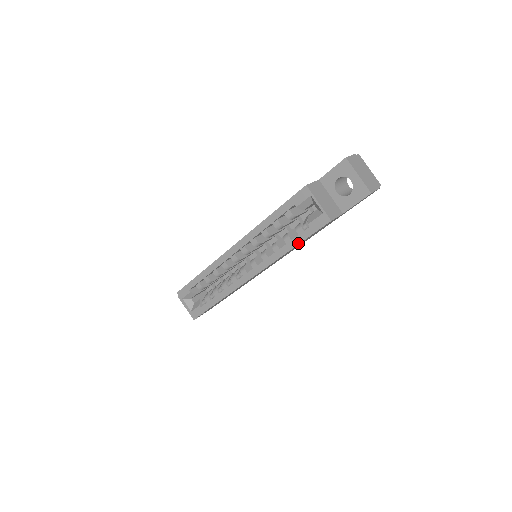
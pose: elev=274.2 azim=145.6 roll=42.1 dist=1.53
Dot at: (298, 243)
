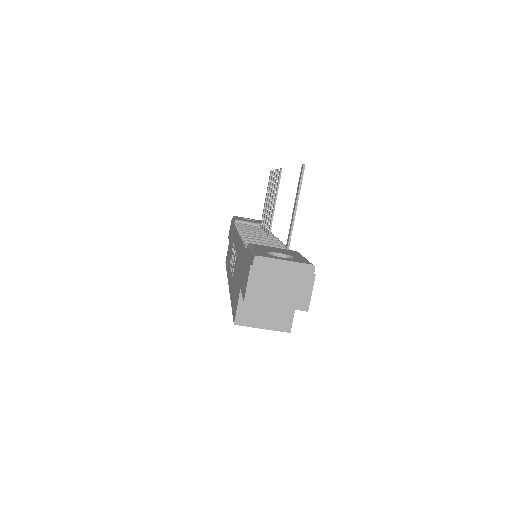
Dot at: occluded
